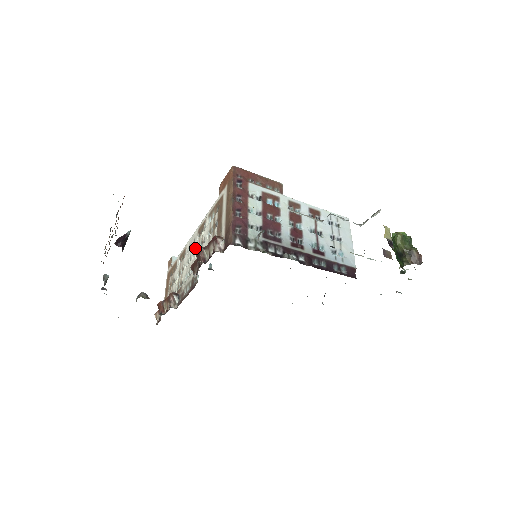
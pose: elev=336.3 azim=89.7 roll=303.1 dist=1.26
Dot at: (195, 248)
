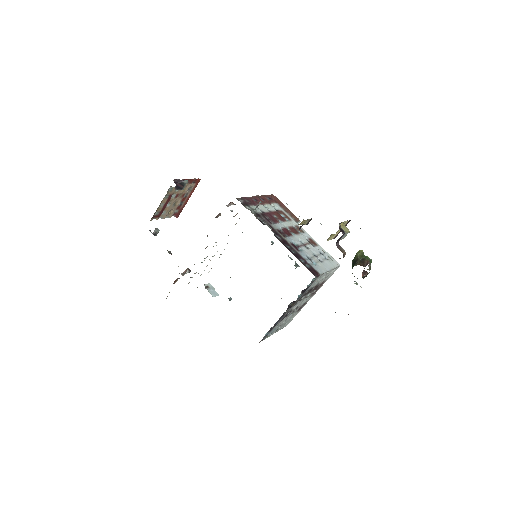
Dot at: occluded
